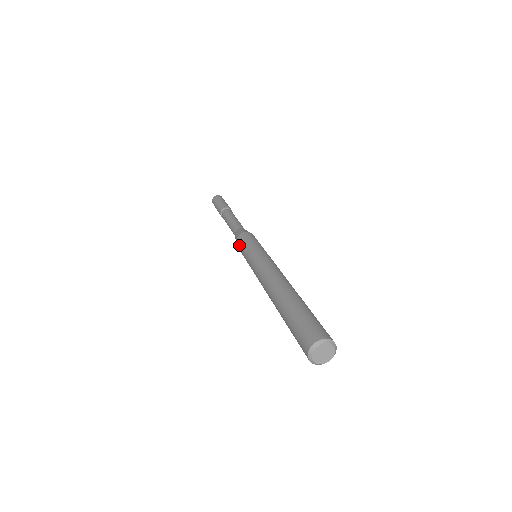
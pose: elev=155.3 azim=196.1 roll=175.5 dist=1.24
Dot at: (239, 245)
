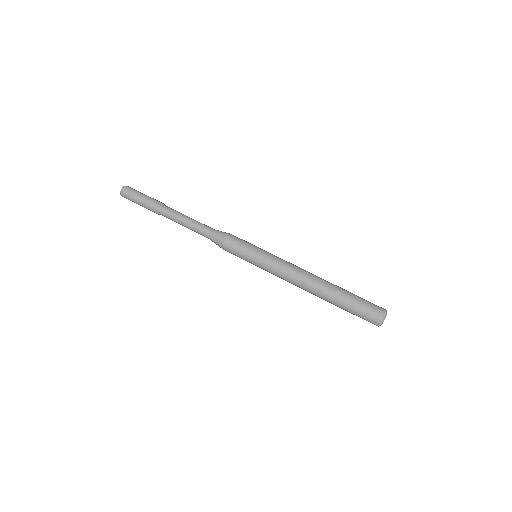
Dot at: (233, 253)
